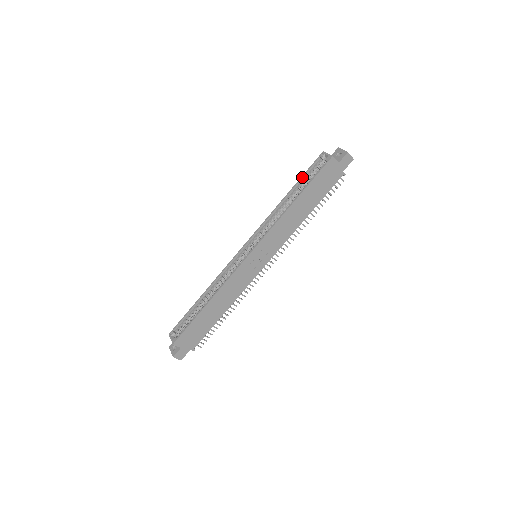
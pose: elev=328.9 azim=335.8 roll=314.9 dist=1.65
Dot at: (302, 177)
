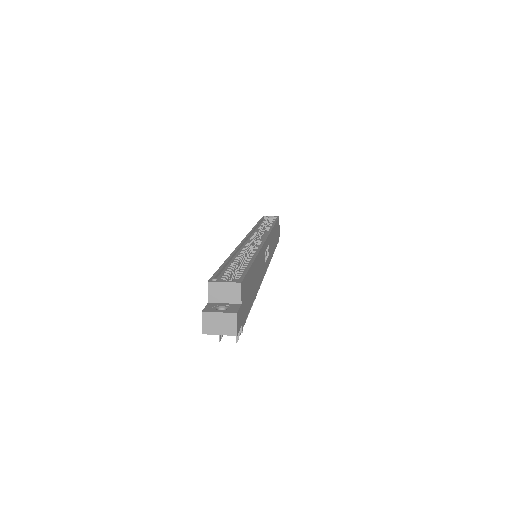
Dot at: (261, 220)
